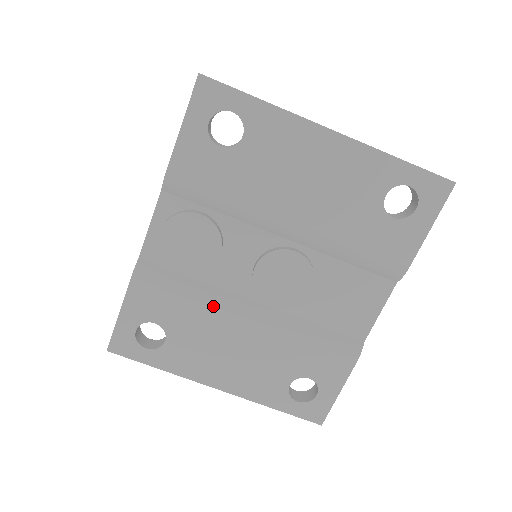
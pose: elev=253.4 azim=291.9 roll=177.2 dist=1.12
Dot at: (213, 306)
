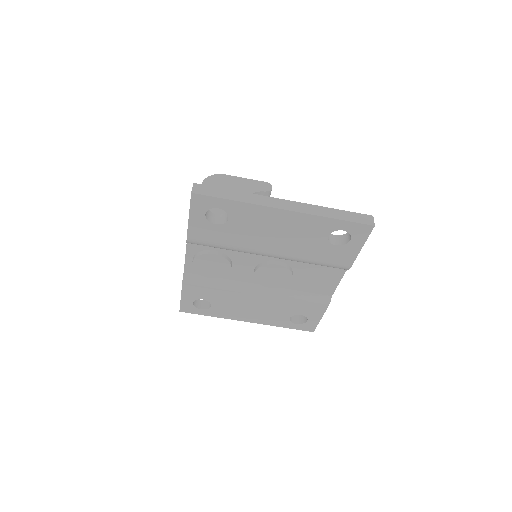
Dot at: (234, 290)
